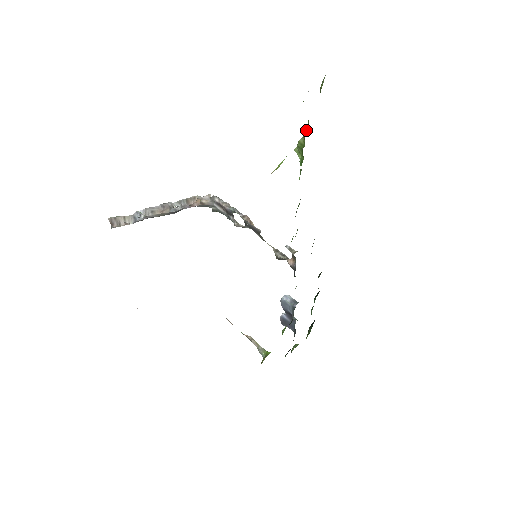
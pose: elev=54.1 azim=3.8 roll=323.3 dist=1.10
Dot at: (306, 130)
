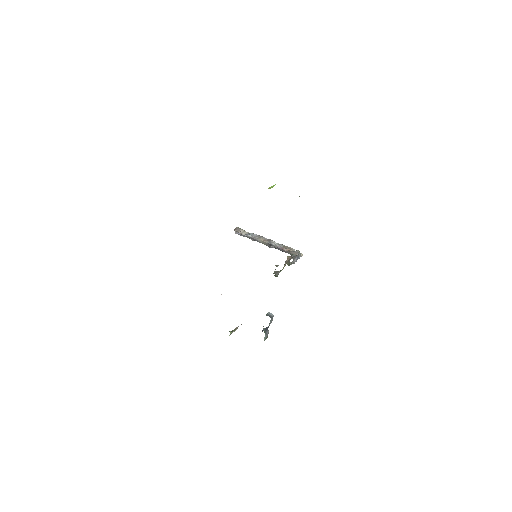
Dot at: occluded
